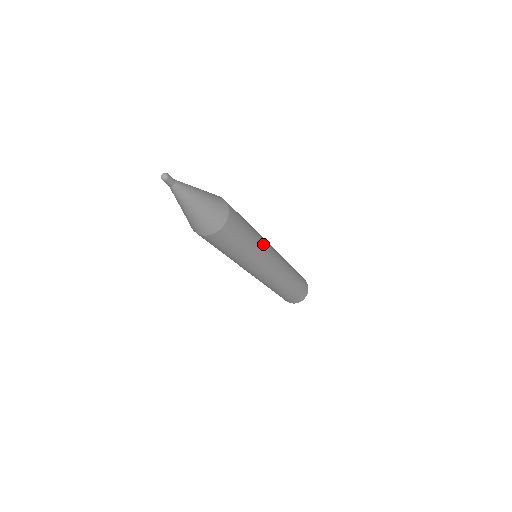
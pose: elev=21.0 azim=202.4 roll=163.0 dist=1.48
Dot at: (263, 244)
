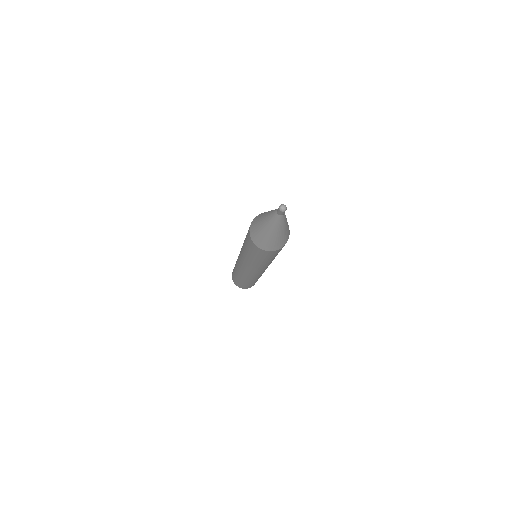
Dot at: occluded
